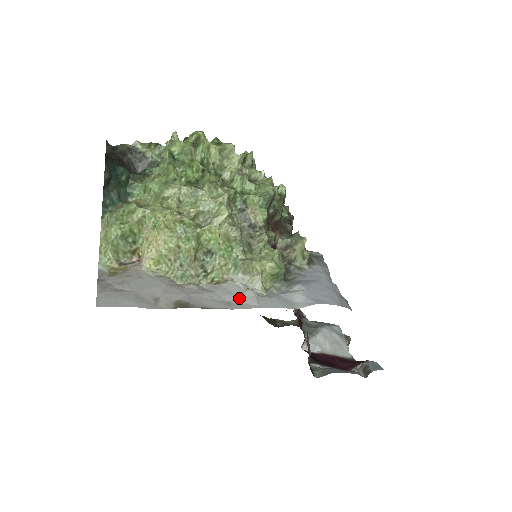
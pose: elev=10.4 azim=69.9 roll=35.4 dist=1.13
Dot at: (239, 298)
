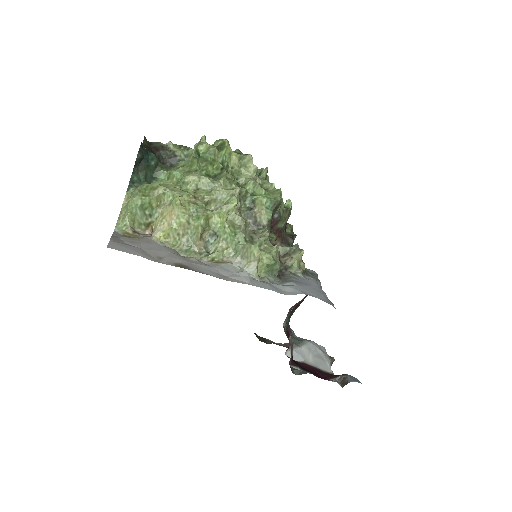
Dot at: (234, 275)
